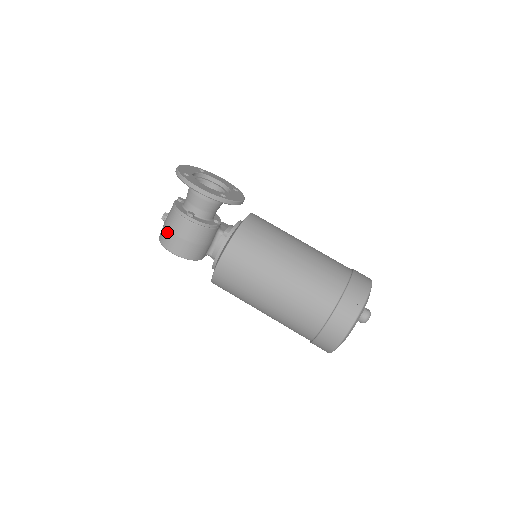
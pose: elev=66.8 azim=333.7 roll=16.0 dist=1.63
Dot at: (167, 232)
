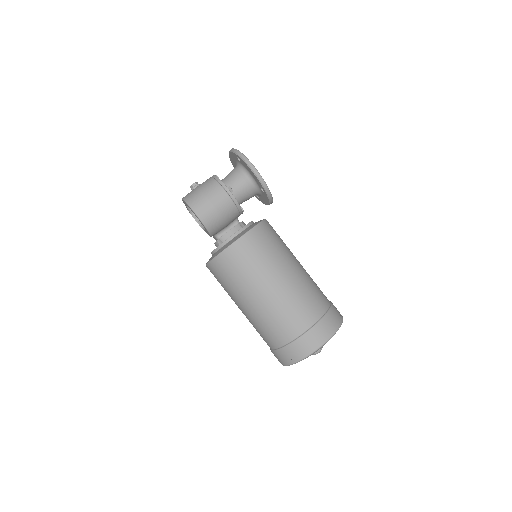
Dot at: (200, 195)
